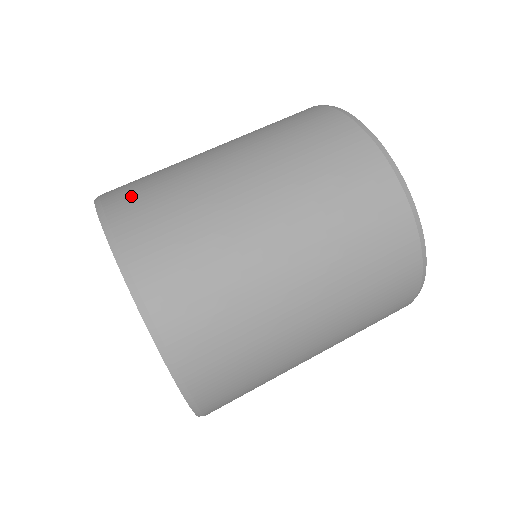
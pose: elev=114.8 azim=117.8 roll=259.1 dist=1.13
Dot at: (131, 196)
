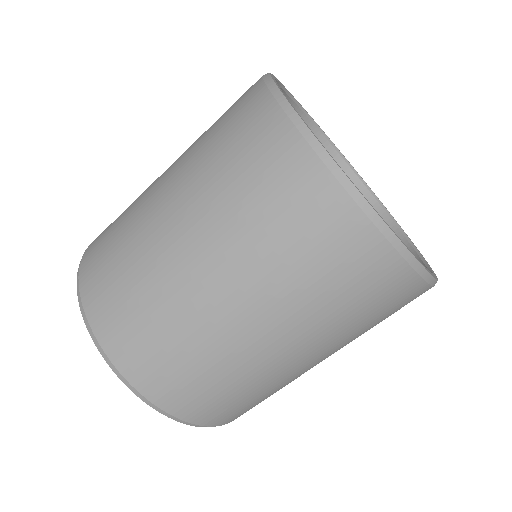
Dot at: (160, 378)
